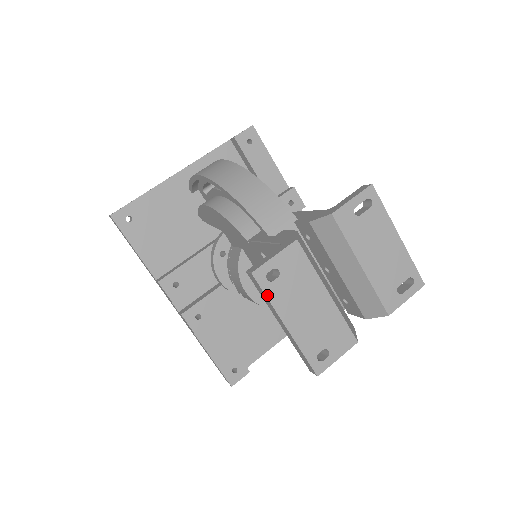
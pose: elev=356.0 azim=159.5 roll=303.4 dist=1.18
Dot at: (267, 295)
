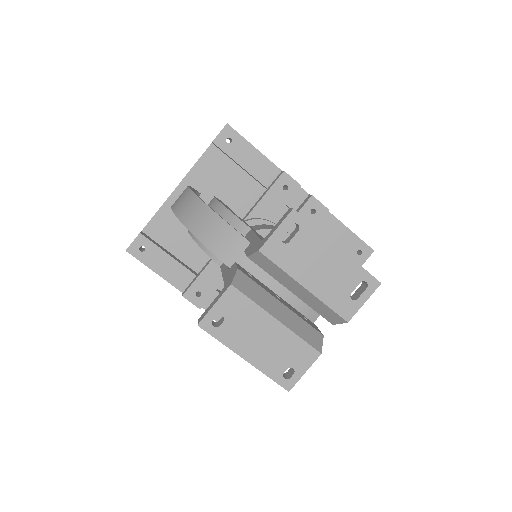
Dot at: (218, 339)
